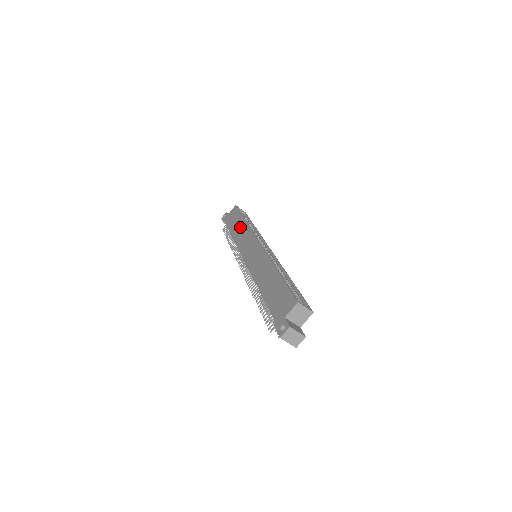
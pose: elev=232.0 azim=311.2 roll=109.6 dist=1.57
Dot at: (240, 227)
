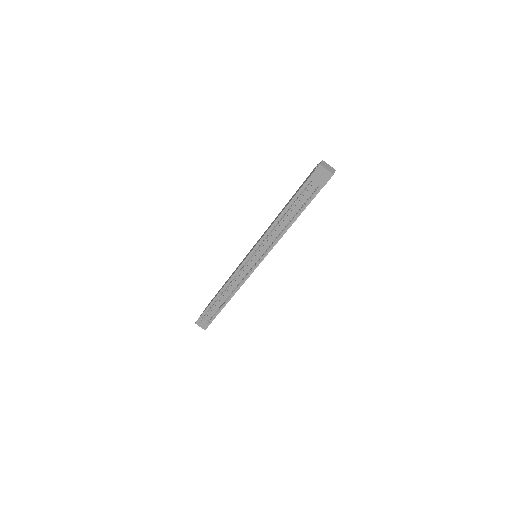
Dot at: occluded
